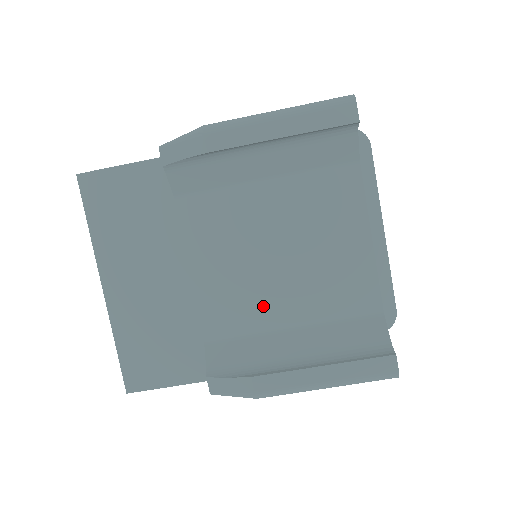
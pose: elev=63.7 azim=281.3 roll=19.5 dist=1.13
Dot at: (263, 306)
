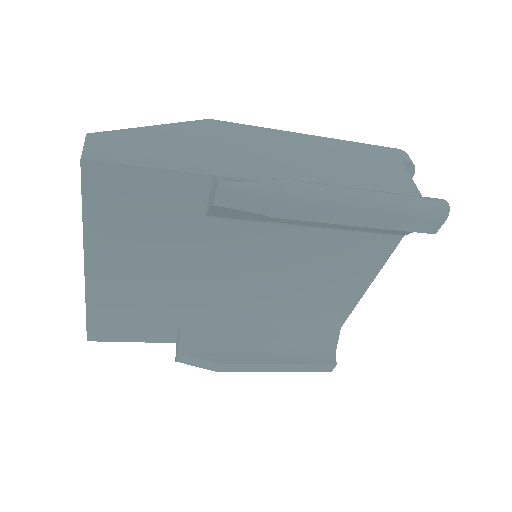
Dot at: (249, 309)
